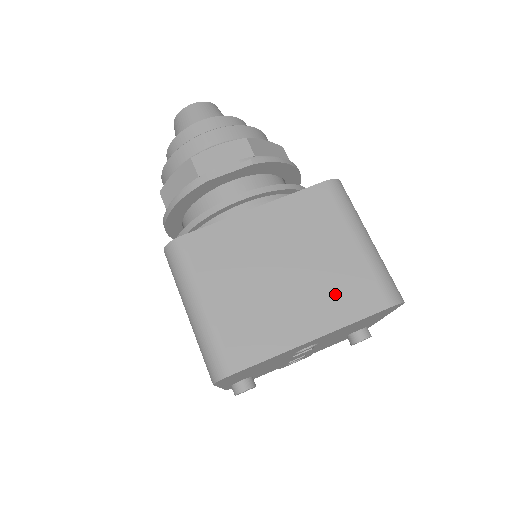
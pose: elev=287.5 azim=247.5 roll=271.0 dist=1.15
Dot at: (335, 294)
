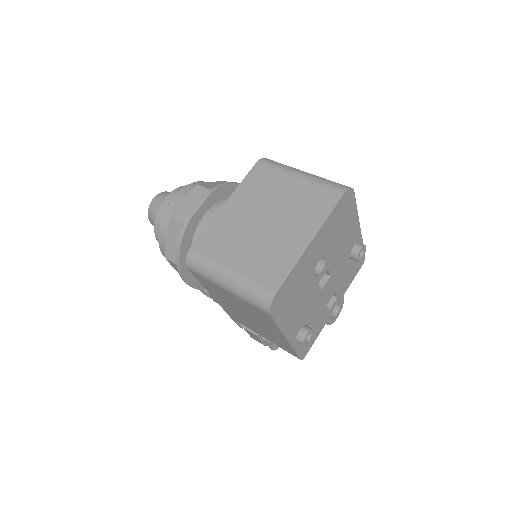
Dot at: (306, 210)
